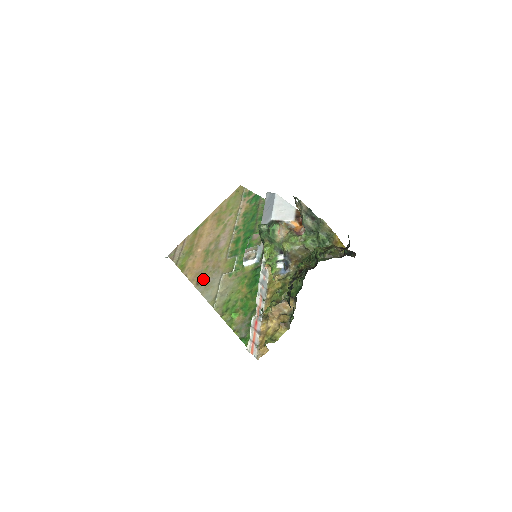
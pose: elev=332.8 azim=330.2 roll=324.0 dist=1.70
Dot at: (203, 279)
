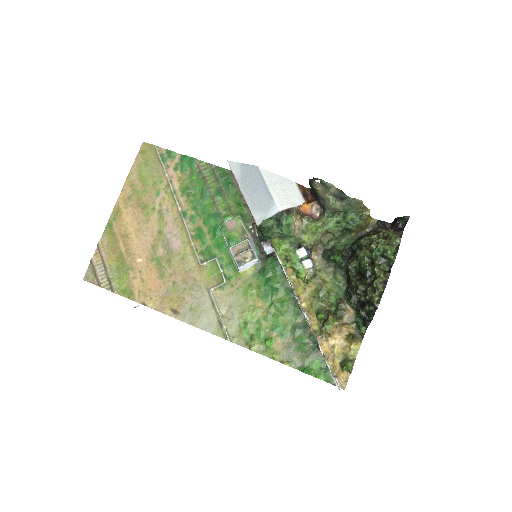
Dot at: (180, 303)
